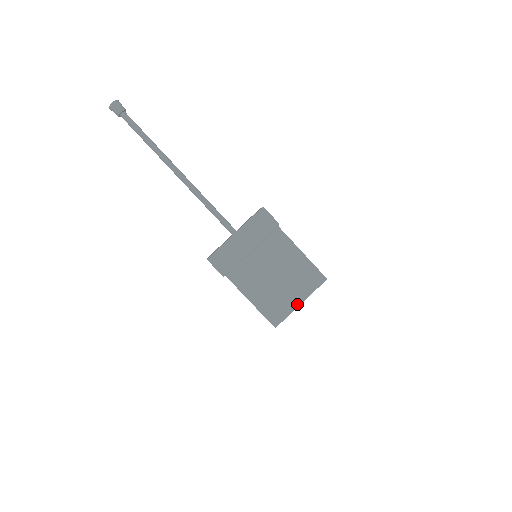
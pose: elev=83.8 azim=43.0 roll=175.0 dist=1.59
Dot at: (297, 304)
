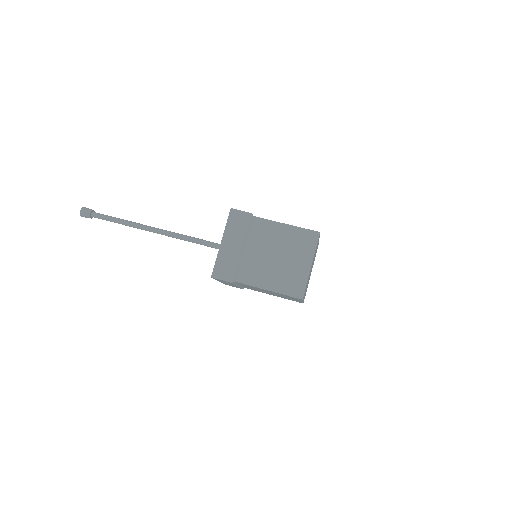
Dot at: (308, 268)
